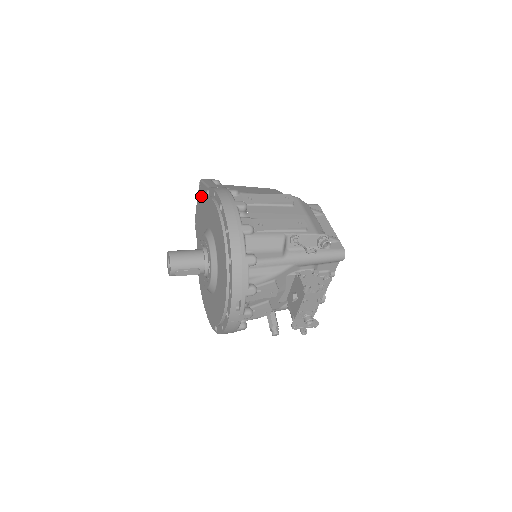
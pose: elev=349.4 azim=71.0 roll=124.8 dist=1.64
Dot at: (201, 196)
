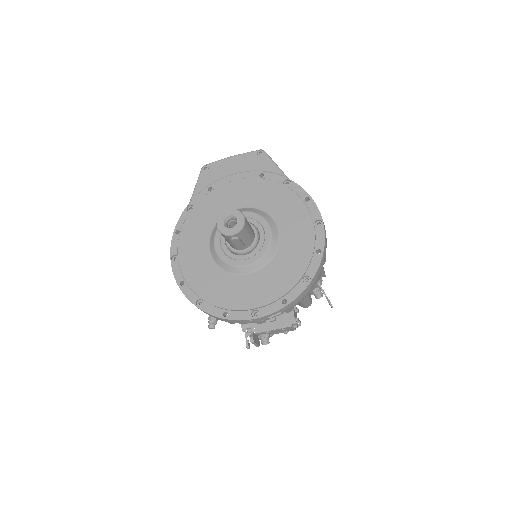
Dot at: (255, 165)
